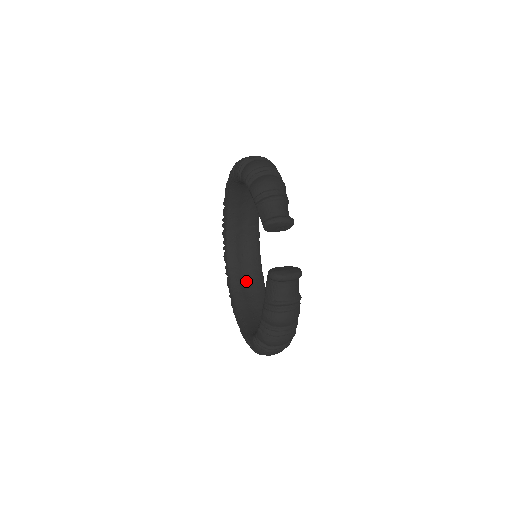
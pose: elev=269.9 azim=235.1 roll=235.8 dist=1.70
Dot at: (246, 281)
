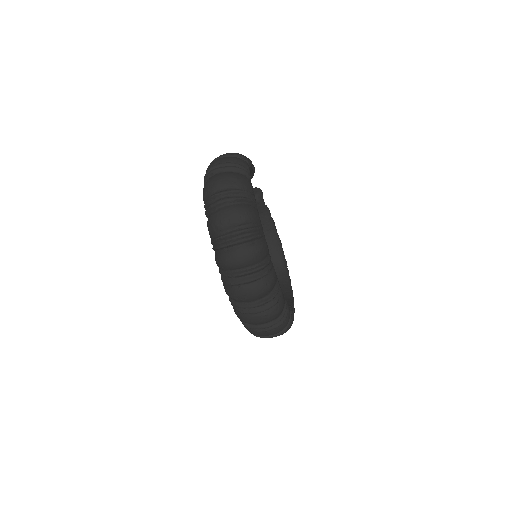
Dot at: occluded
